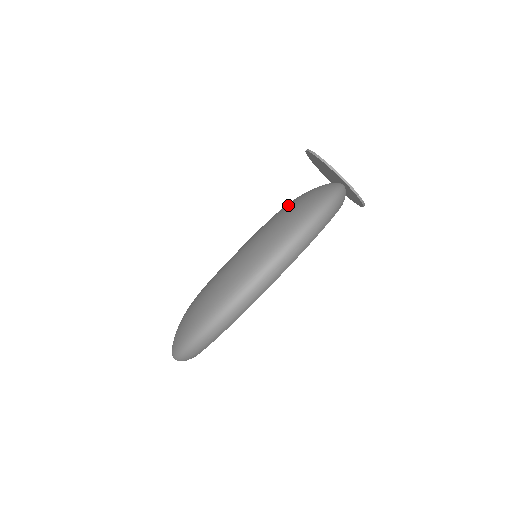
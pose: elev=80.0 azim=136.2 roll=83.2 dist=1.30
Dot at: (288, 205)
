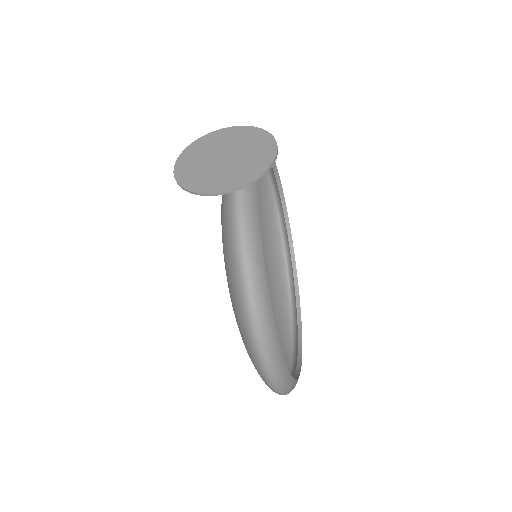
Dot at: occluded
